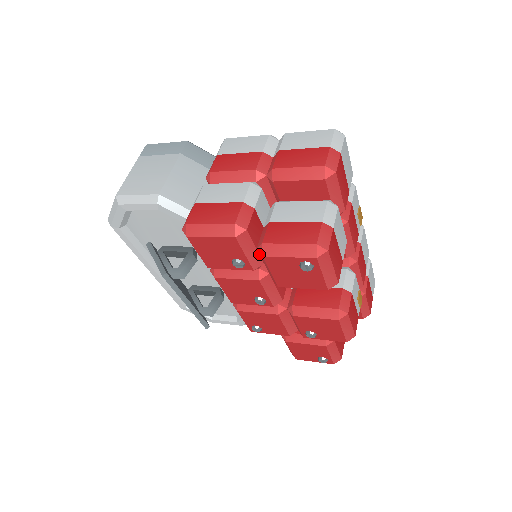
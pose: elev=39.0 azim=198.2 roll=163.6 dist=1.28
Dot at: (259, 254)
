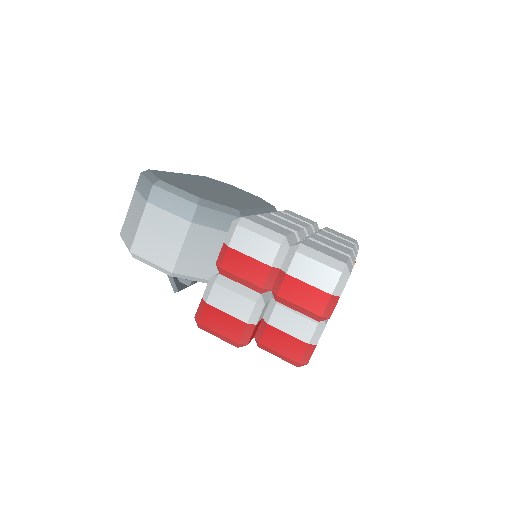
Dot at: occluded
